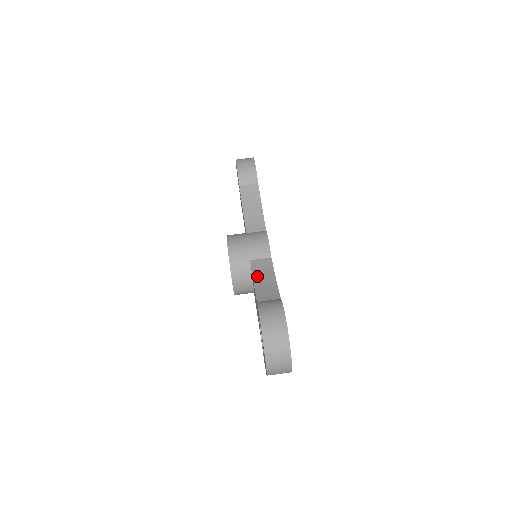
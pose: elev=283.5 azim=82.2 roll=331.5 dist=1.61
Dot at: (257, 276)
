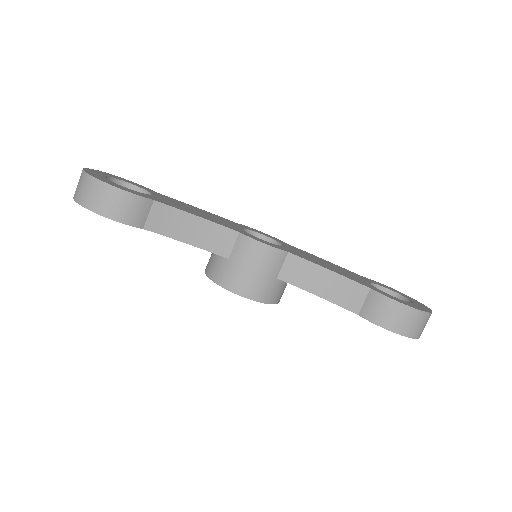
Dot at: (310, 287)
